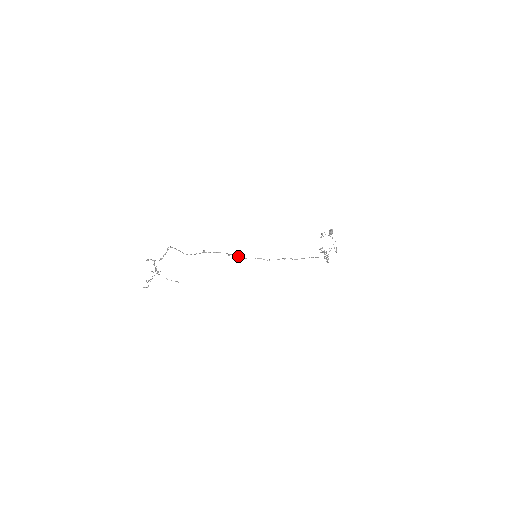
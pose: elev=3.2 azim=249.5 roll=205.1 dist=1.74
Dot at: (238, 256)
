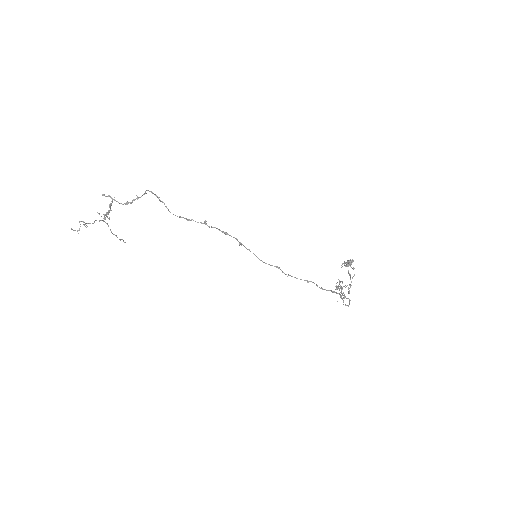
Dot at: occluded
